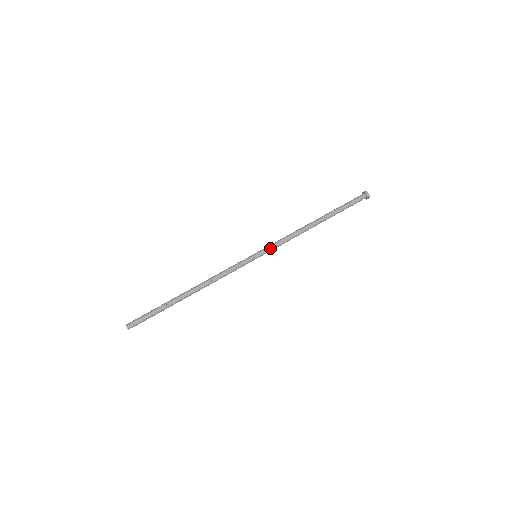
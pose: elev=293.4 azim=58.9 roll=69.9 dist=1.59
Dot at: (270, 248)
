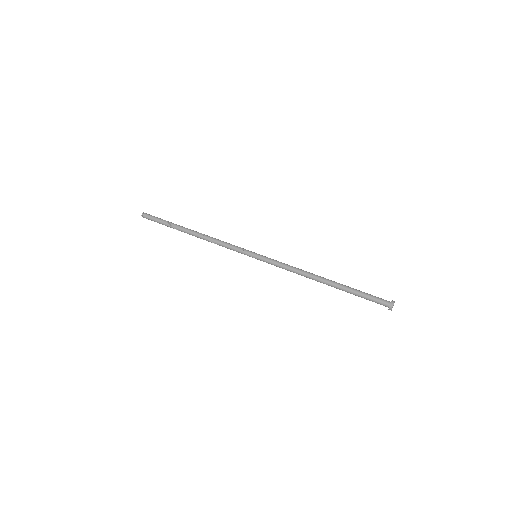
Dot at: (269, 262)
